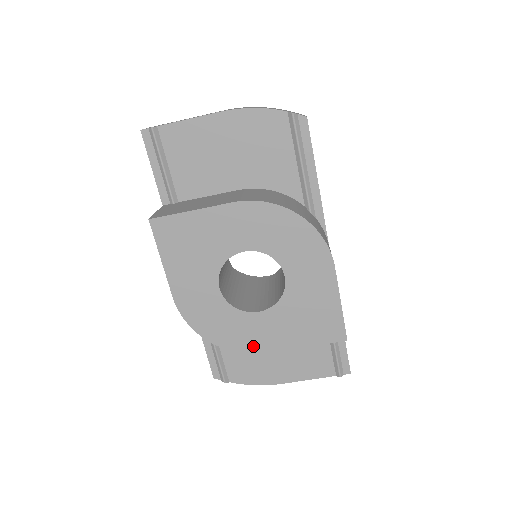
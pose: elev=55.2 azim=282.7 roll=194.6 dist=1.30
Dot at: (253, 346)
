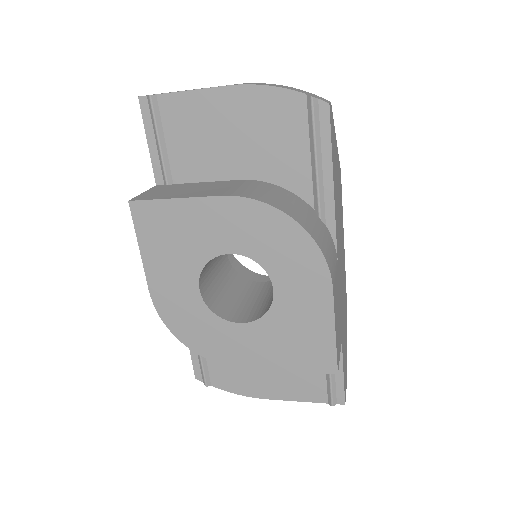
Dot at: (231, 359)
